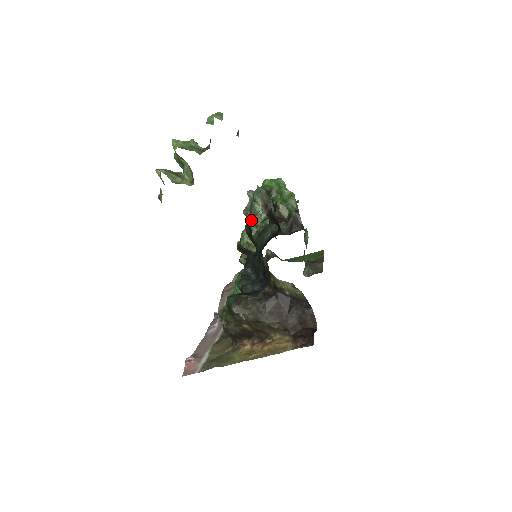
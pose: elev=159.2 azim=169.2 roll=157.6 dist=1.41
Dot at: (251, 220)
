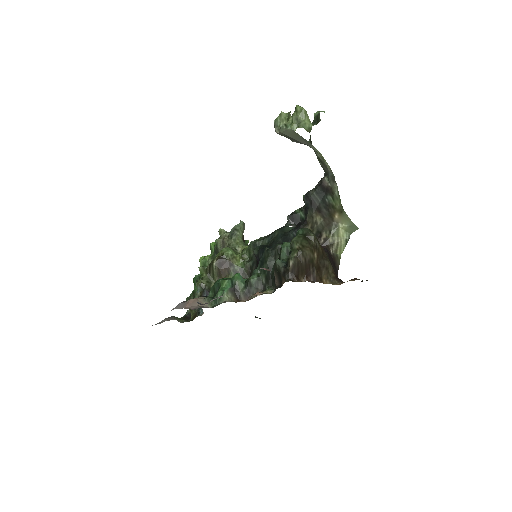
Dot at: (210, 257)
